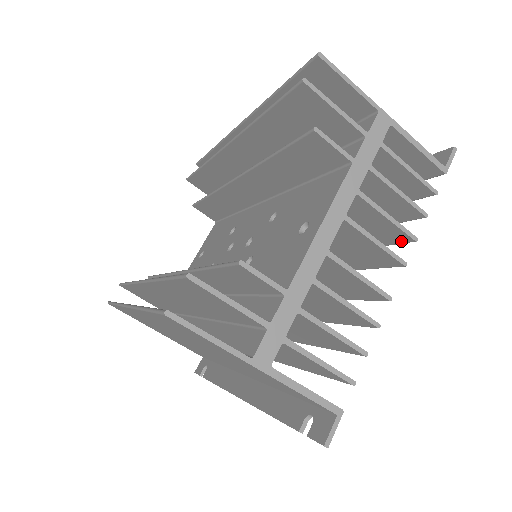
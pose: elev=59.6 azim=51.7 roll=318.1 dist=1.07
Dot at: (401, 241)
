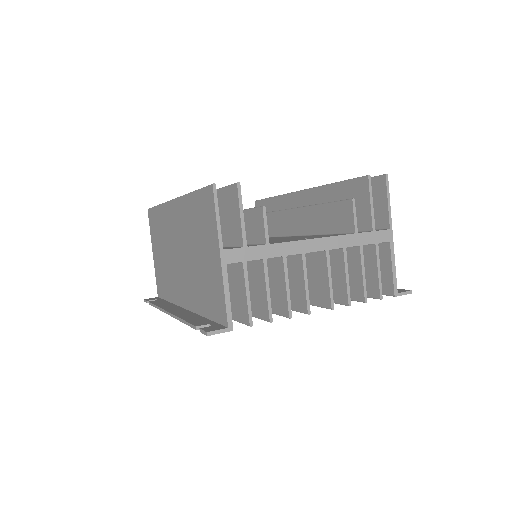
Dot at: (341, 301)
